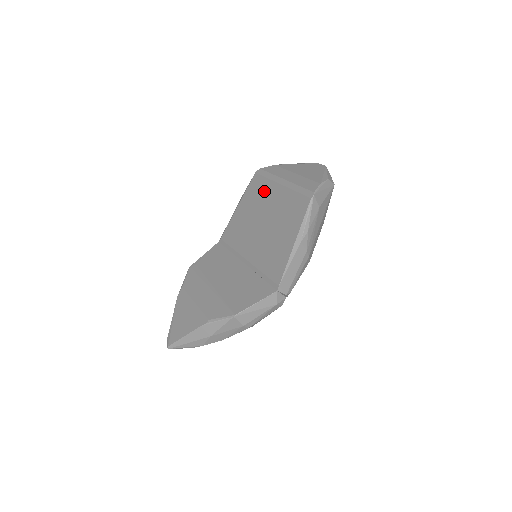
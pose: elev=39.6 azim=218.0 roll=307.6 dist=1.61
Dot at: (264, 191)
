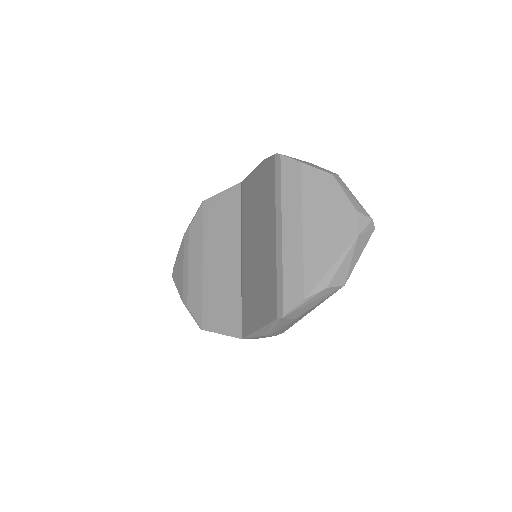
Dot at: (268, 207)
